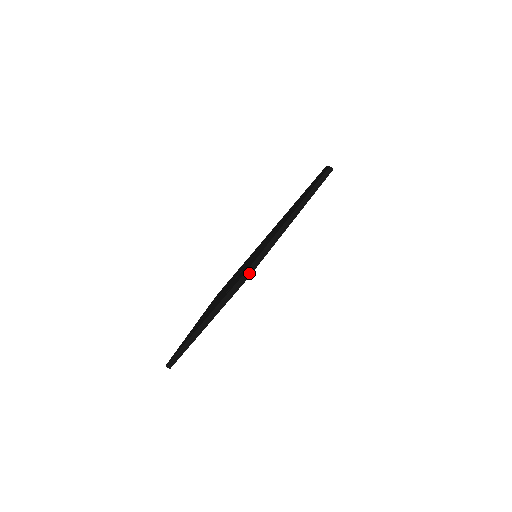
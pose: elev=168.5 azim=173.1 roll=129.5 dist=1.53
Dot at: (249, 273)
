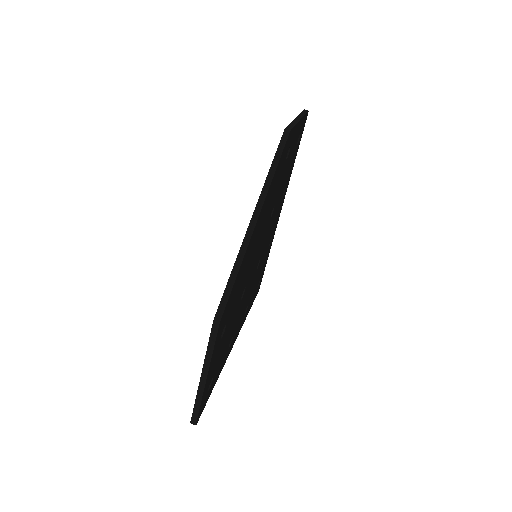
Dot at: (220, 314)
